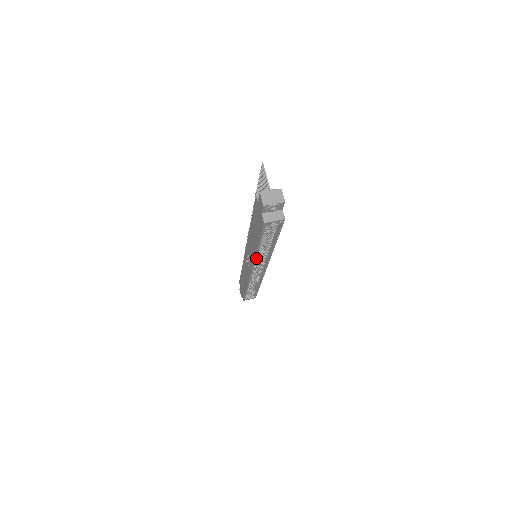
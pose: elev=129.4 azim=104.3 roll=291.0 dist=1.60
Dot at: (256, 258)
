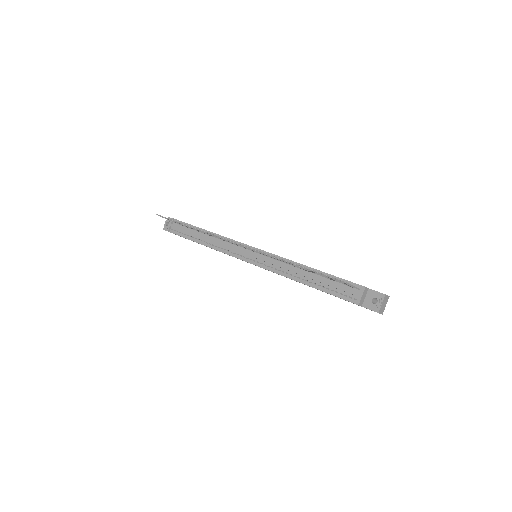
Dot at: occluded
